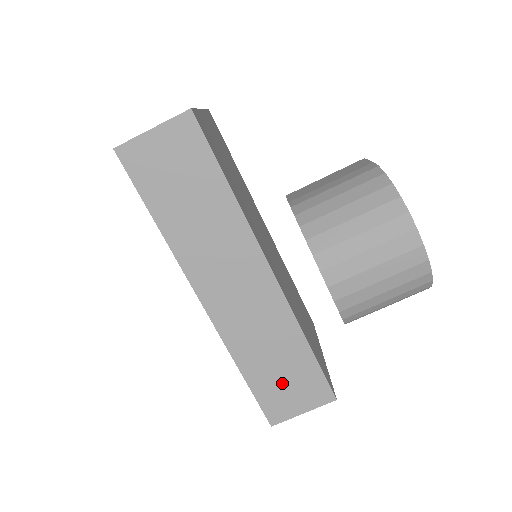
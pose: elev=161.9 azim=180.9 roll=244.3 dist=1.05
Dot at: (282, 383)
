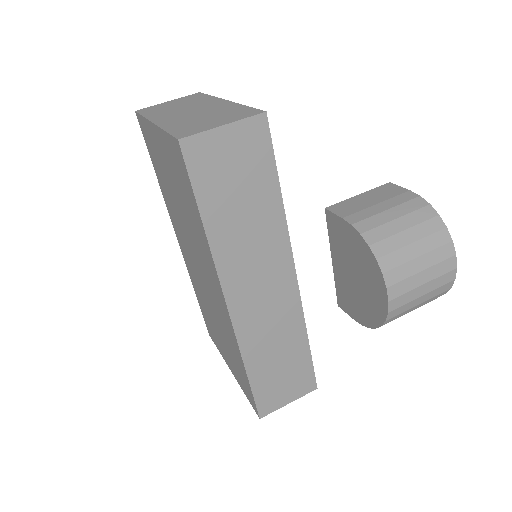
Dot at: (279, 378)
